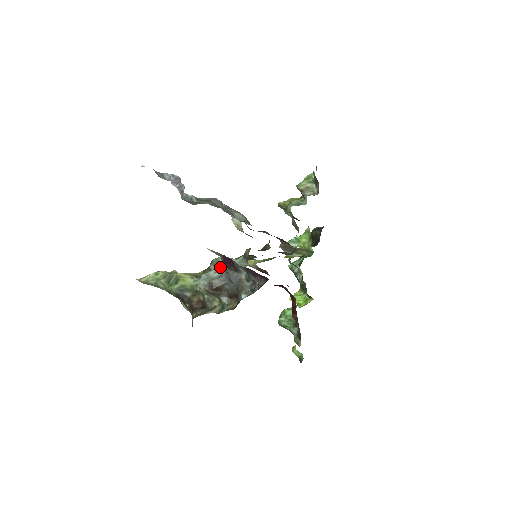
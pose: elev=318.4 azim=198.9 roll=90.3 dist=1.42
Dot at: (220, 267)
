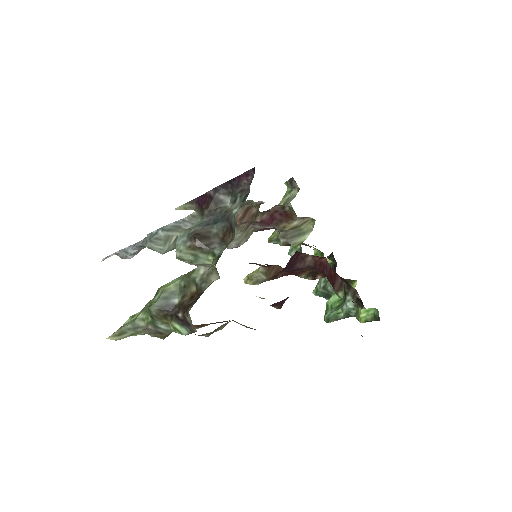
Dot at: (199, 221)
